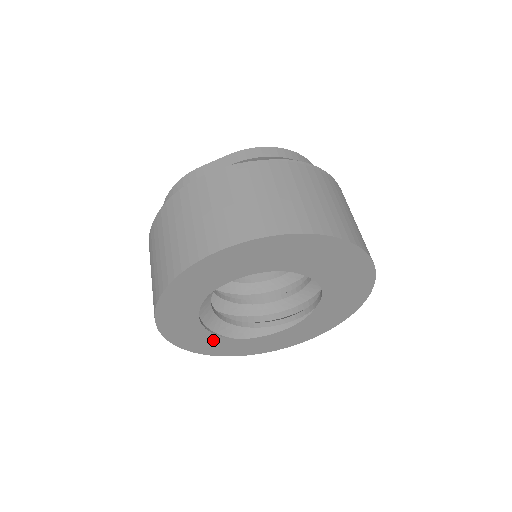
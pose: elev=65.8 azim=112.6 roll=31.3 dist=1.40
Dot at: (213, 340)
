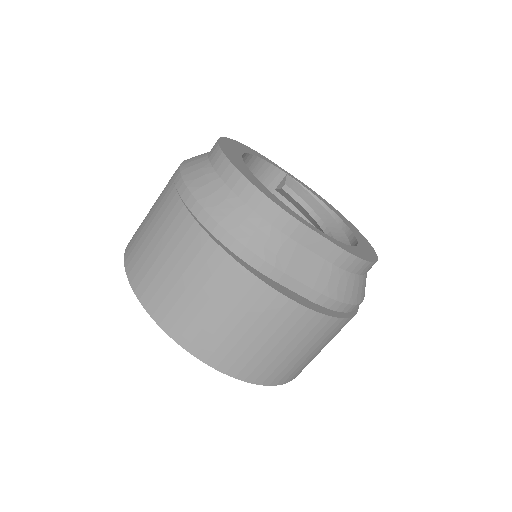
Dot at: occluded
